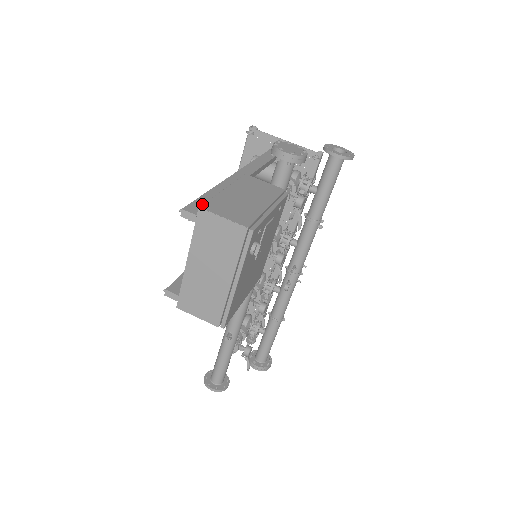
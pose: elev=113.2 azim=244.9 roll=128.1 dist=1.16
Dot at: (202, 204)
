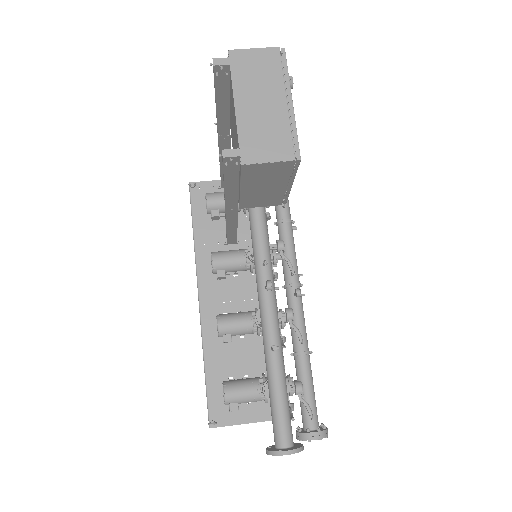
Dot at: occluded
